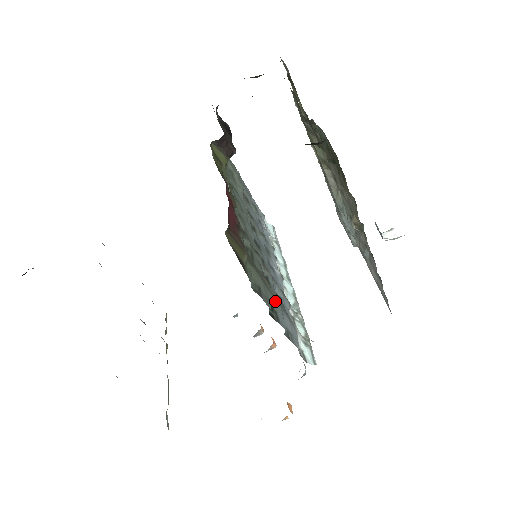
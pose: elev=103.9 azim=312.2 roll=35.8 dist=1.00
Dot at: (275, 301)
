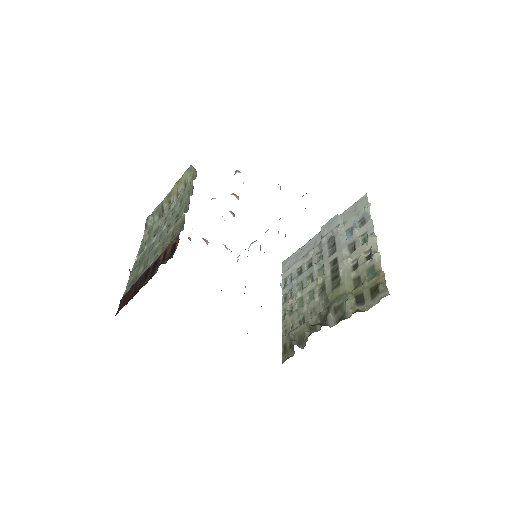
Dot at: occluded
